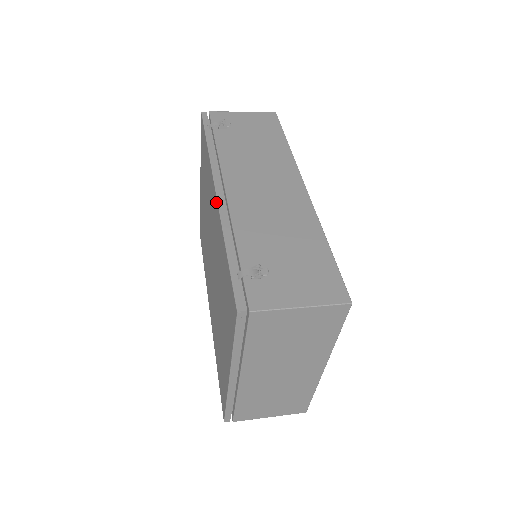
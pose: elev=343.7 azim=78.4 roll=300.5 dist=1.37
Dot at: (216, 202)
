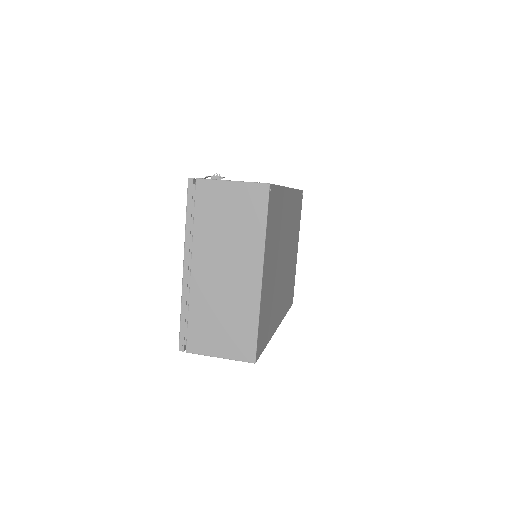
Dot at: occluded
